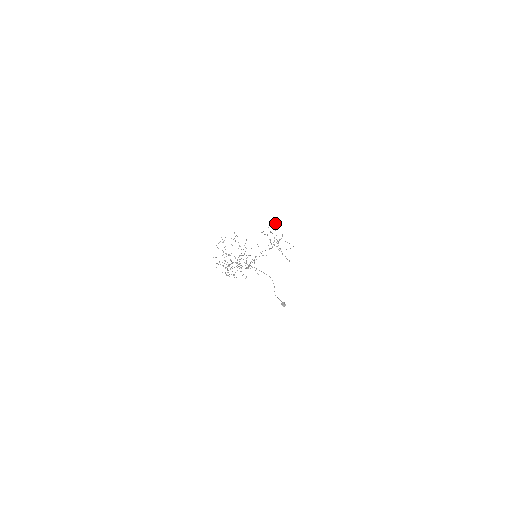
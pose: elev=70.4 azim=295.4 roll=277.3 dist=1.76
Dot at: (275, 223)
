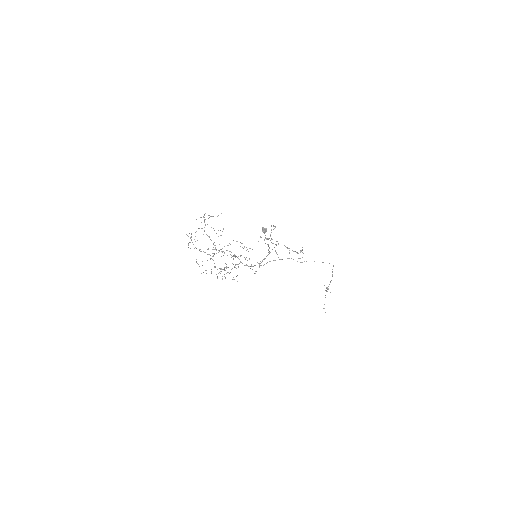
Dot at: occluded
